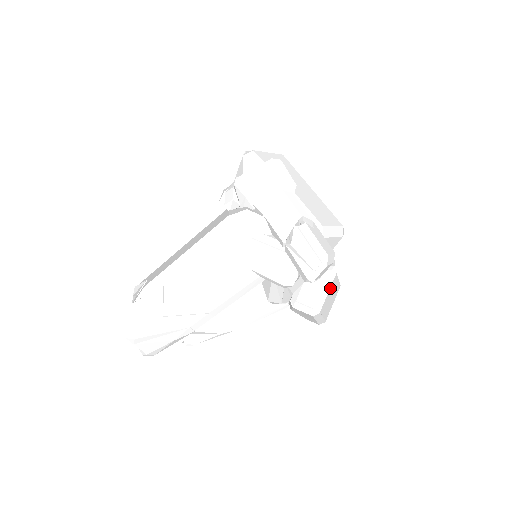
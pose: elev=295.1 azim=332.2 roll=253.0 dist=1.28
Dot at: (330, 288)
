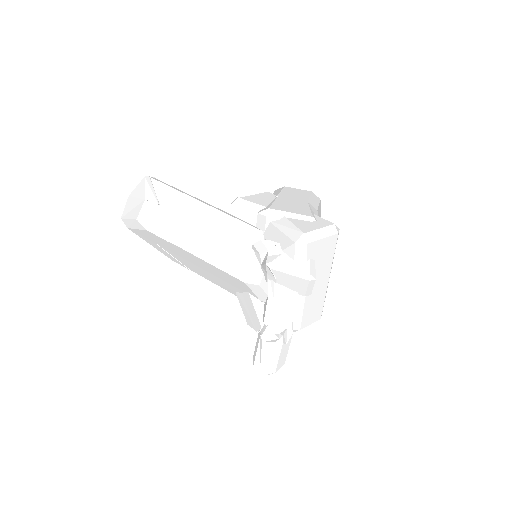
Dot at: occluded
